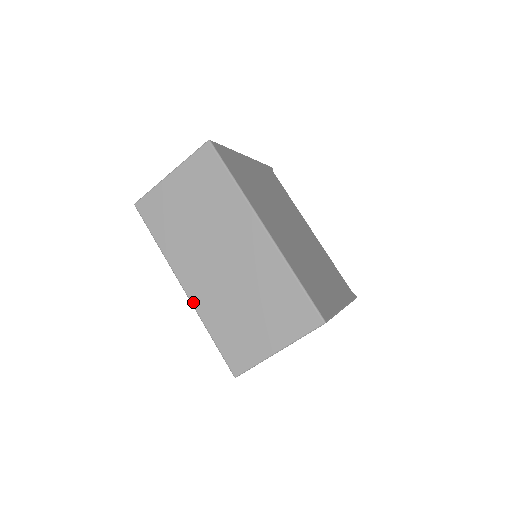
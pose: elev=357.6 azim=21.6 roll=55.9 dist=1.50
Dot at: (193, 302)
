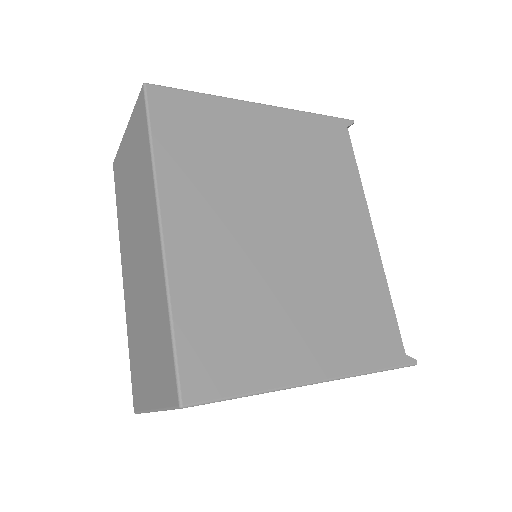
Dot at: (125, 300)
